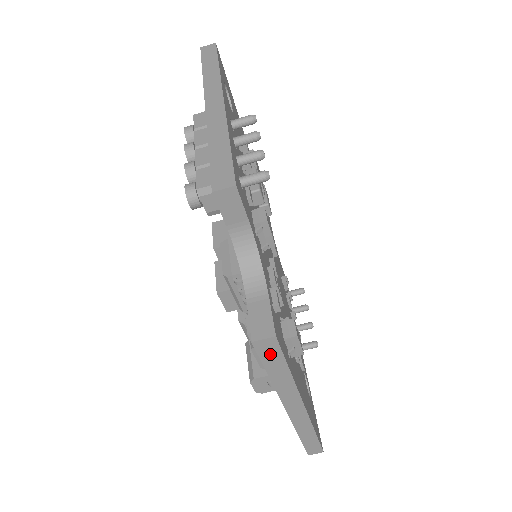
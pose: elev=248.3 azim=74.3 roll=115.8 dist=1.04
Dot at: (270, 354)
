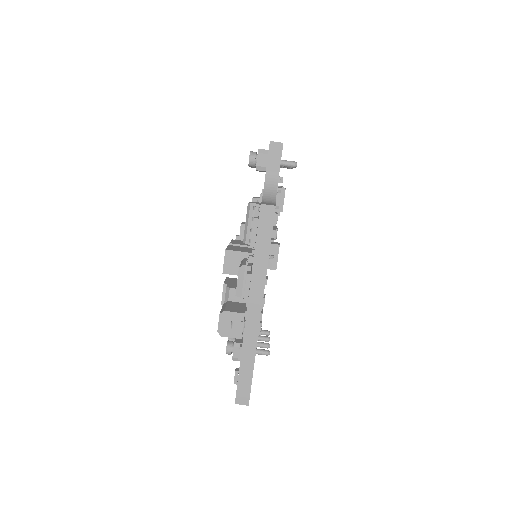
Dot at: (265, 224)
